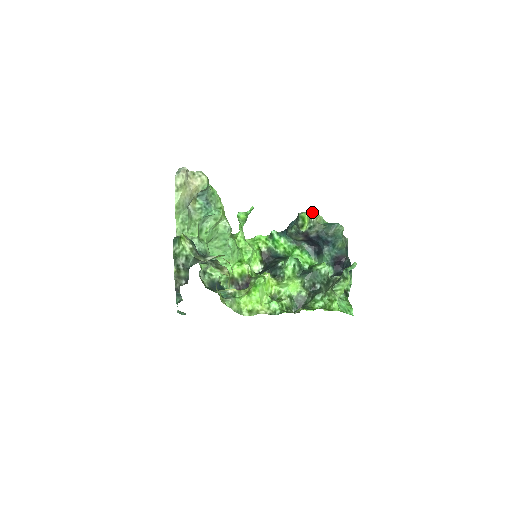
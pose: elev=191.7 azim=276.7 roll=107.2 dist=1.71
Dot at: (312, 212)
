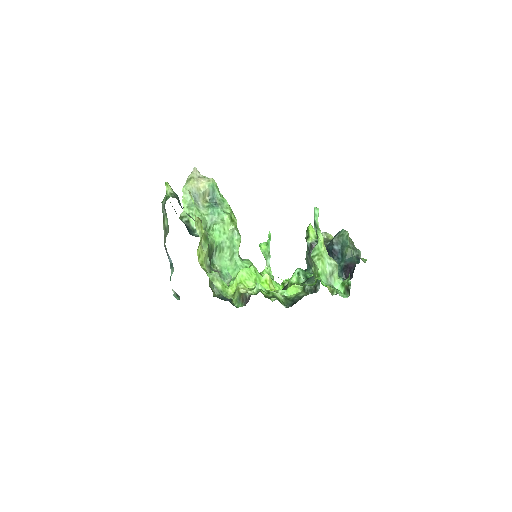
Dot at: (323, 232)
